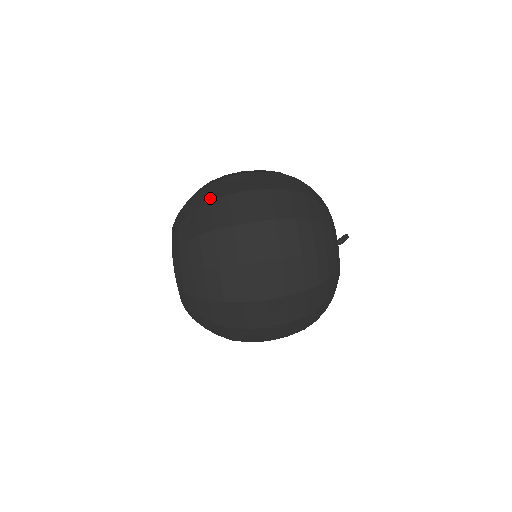
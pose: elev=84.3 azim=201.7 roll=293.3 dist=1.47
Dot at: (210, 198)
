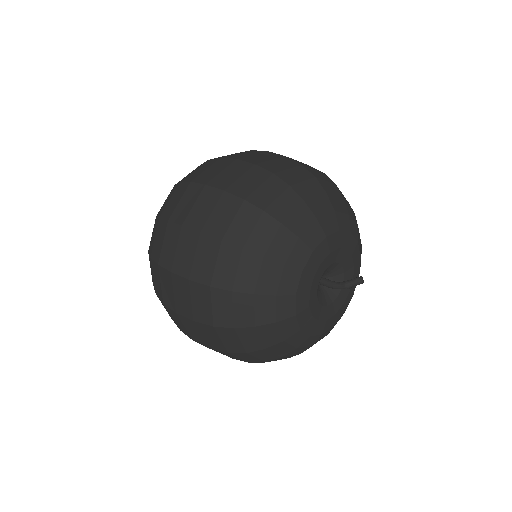
Dot at: (162, 212)
